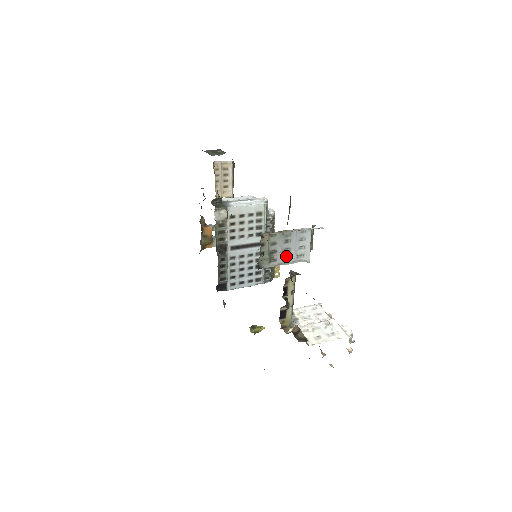
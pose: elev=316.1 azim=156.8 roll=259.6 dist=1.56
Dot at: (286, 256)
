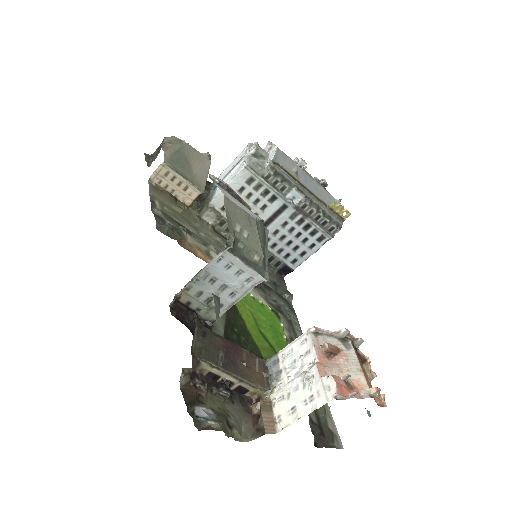
Dot at: (230, 293)
